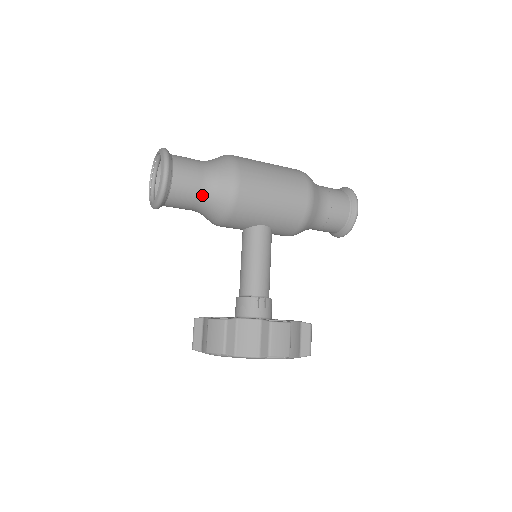
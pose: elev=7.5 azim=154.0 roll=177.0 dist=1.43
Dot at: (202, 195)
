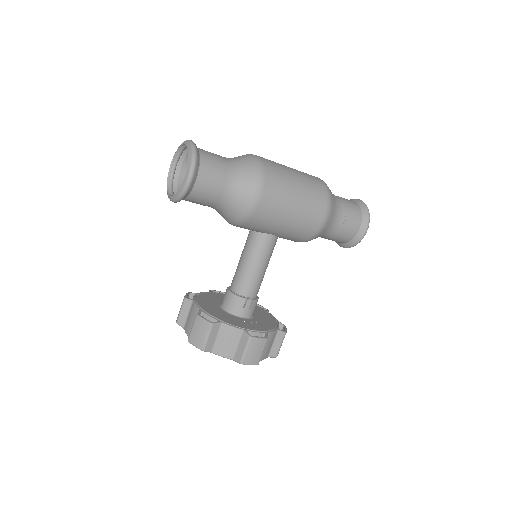
Dot at: (220, 201)
